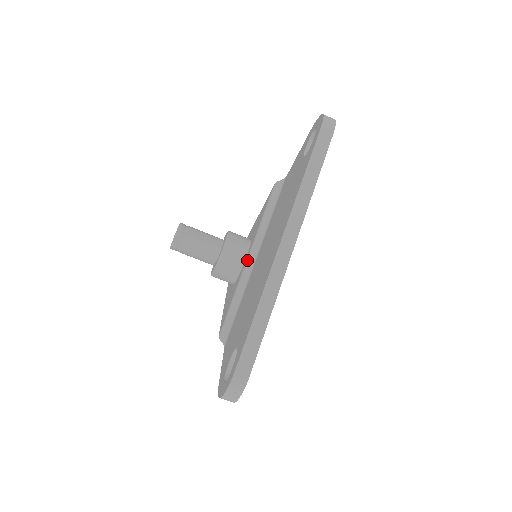
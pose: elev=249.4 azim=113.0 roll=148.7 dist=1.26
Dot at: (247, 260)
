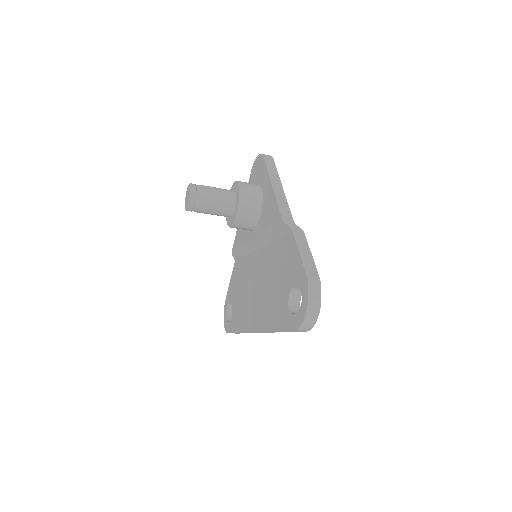
Dot at: (252, 241)
